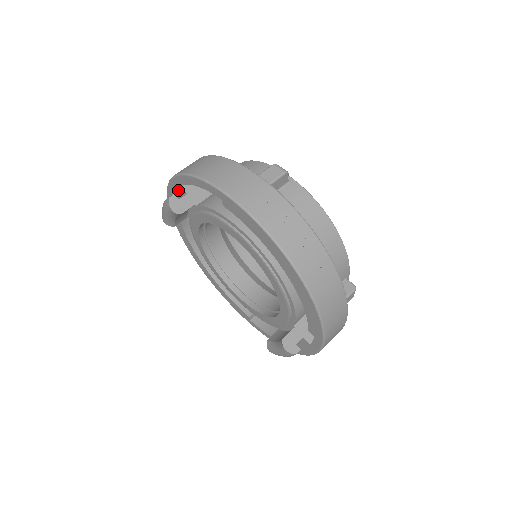
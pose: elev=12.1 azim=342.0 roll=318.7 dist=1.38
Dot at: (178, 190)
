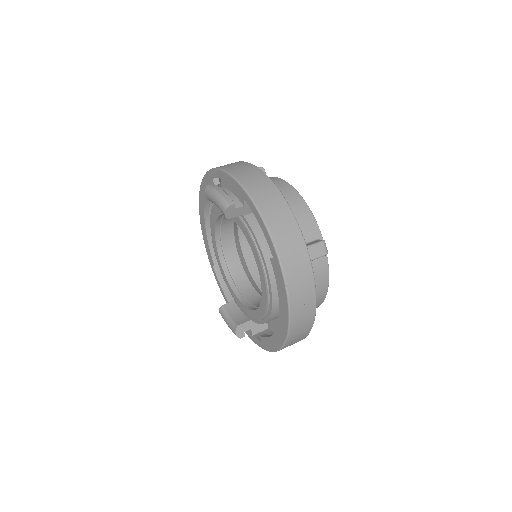
Dot at: (237, 192)
